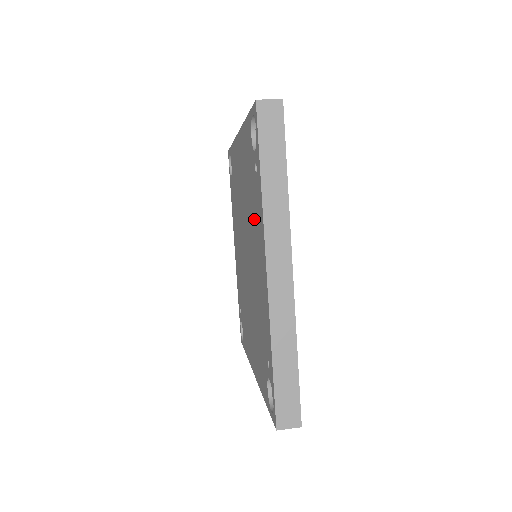
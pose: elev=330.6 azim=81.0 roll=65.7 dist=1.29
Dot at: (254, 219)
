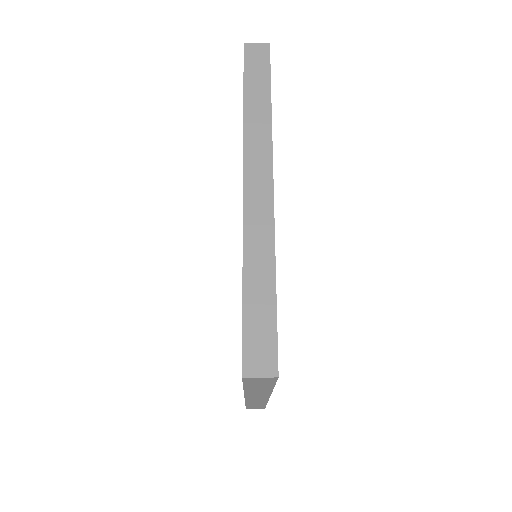
Dot at: occluded
